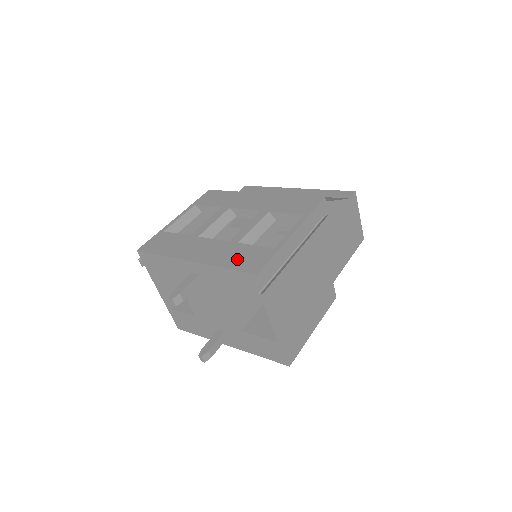
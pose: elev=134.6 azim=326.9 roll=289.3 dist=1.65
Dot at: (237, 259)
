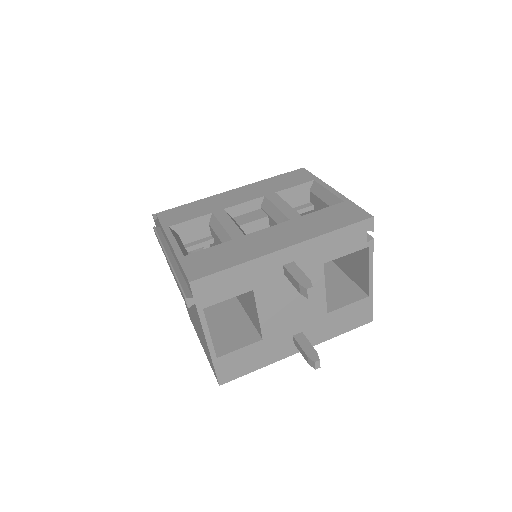
Dot at: (331, 221)
